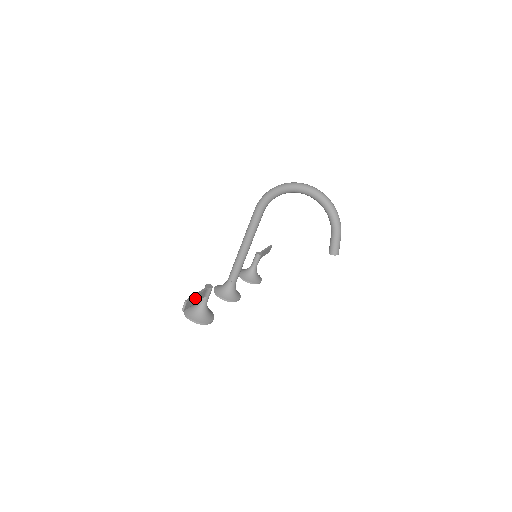
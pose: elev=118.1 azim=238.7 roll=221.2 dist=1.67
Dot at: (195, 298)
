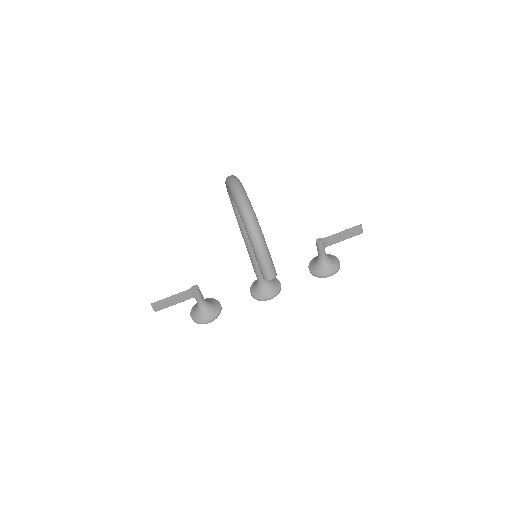
Dot at: (169, 300)
